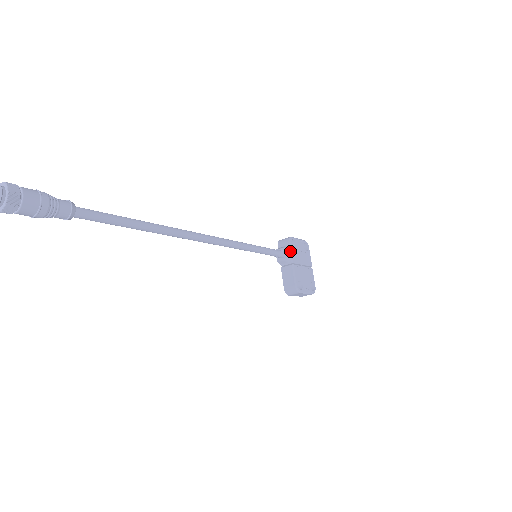
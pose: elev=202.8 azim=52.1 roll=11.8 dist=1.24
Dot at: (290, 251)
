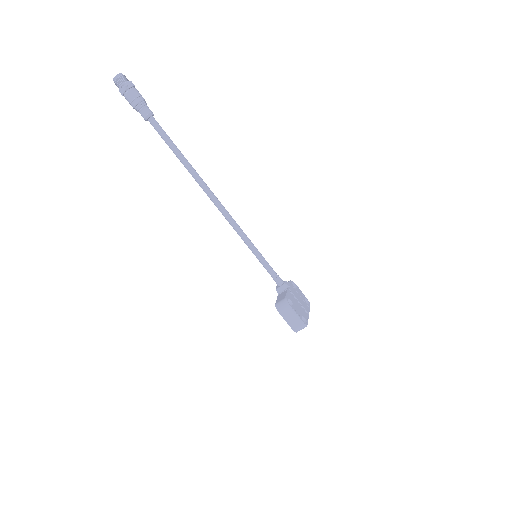
Dot at: (289, 283)
